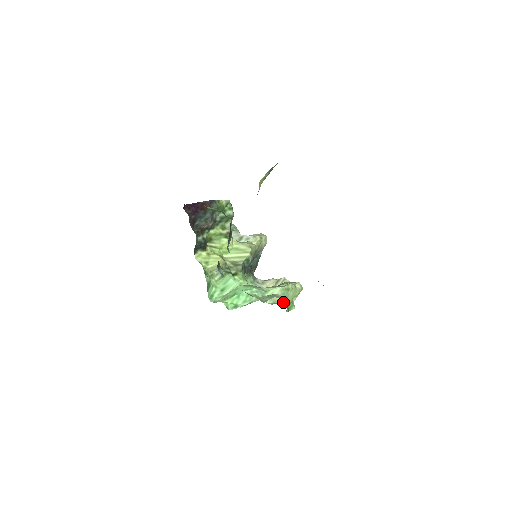
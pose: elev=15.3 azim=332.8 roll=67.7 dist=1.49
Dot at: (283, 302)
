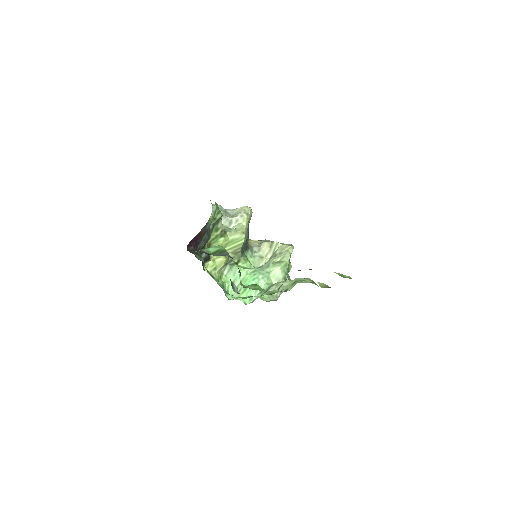
Dot at: (285, 278)
